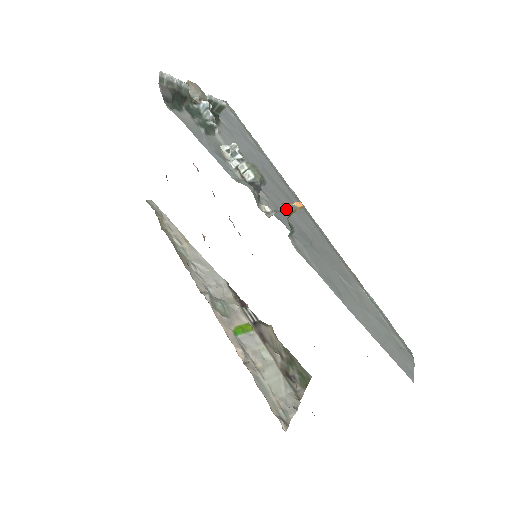
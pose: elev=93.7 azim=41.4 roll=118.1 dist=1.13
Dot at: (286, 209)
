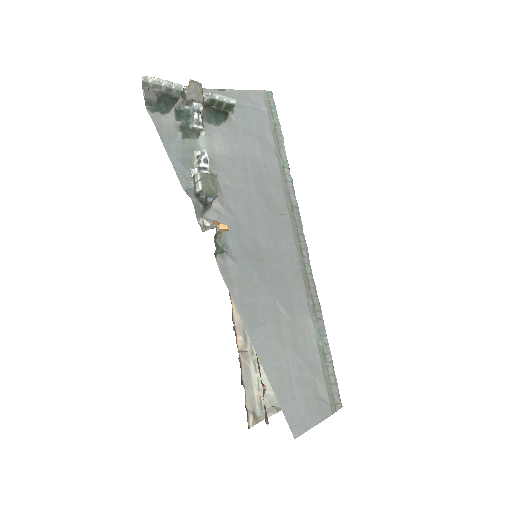
Dot at: (253, 222)
